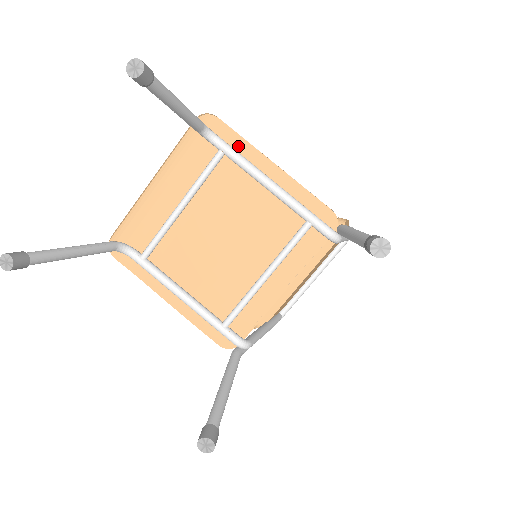
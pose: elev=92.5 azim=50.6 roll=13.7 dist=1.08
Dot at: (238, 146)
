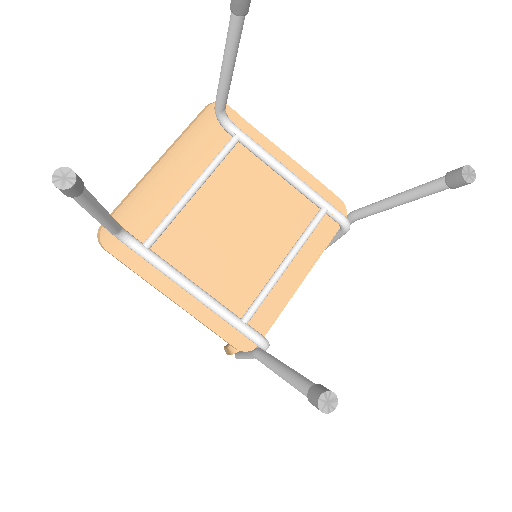
Dot at: (250, 135)
